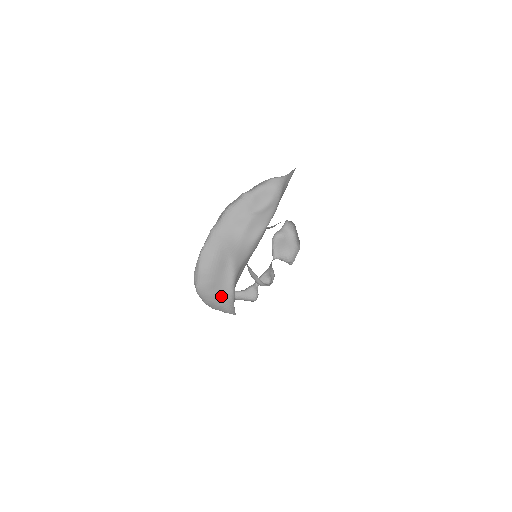
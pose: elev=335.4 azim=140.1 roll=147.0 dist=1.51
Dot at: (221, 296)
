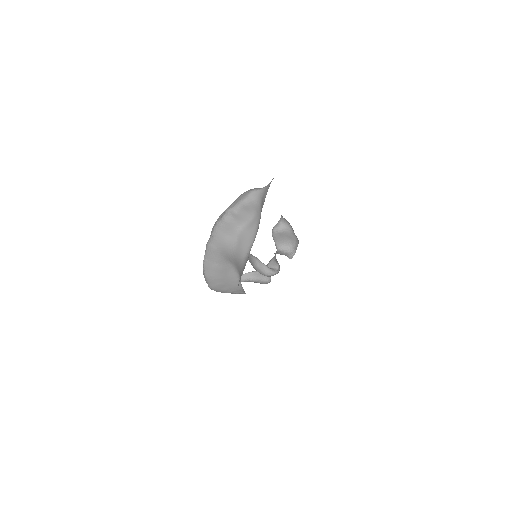
Dot at: (234, 289)
